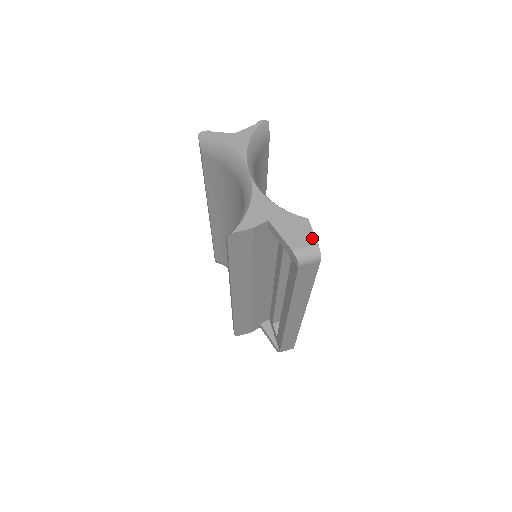
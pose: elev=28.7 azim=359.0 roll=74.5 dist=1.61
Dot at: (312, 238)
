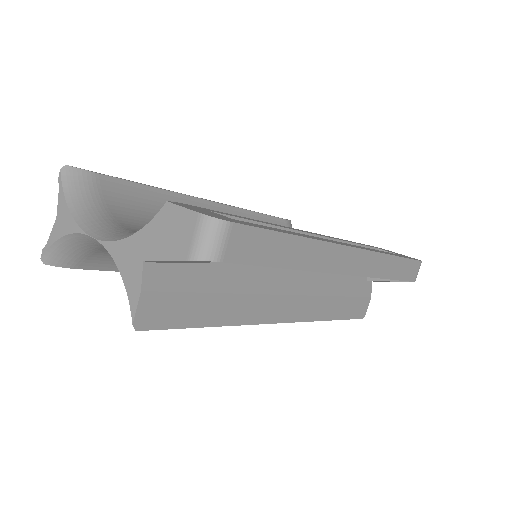
Dot at: (189, 217)
